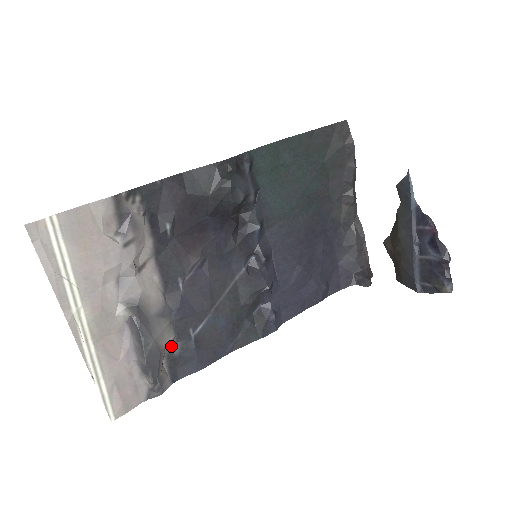
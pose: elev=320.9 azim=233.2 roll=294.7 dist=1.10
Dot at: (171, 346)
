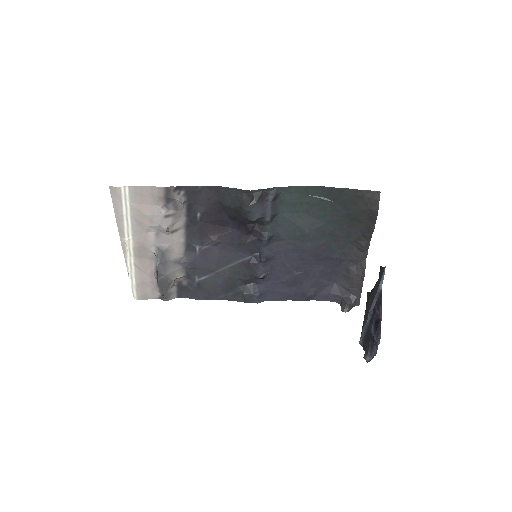
Dot at: (182, 279)
